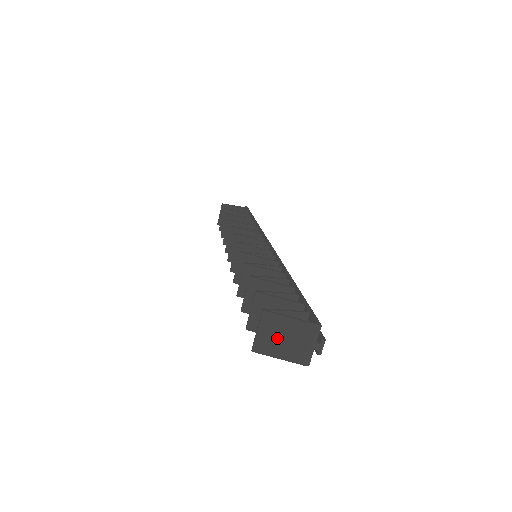
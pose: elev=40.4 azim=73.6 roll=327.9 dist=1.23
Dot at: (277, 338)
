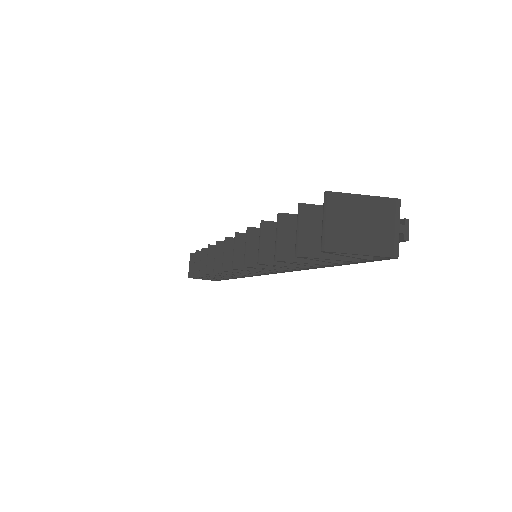
Dot at: (351, 225)
